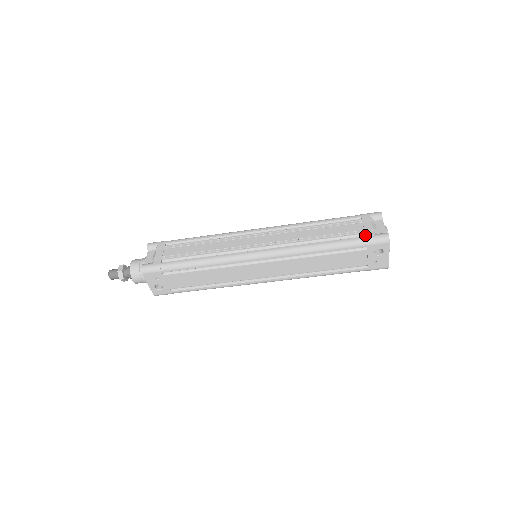
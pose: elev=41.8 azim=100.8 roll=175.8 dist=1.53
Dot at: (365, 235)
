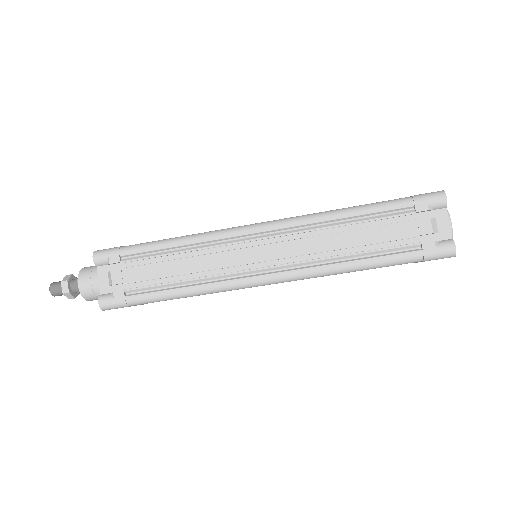
Dot at: (421, 246)
